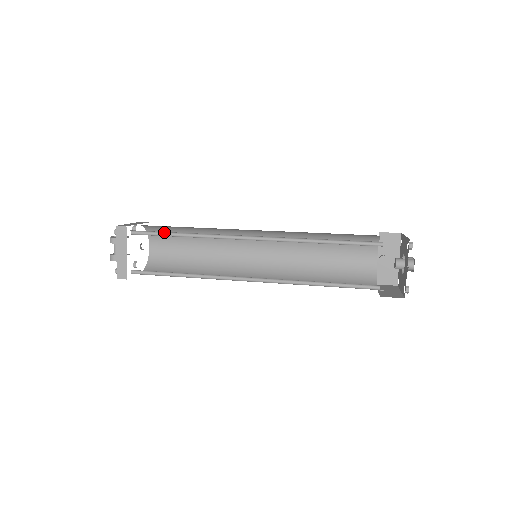
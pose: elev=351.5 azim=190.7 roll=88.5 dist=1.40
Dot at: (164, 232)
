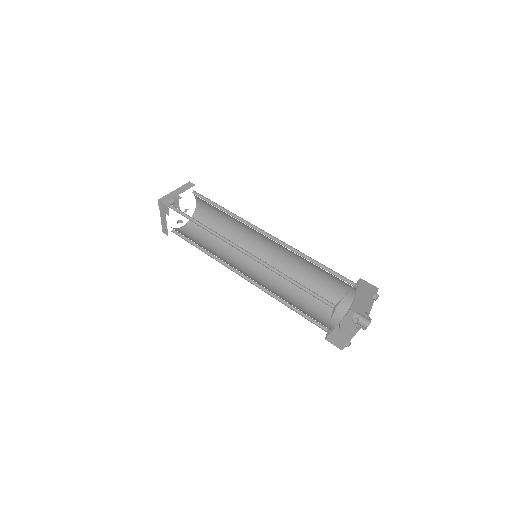
Dot at: (213, 203)
